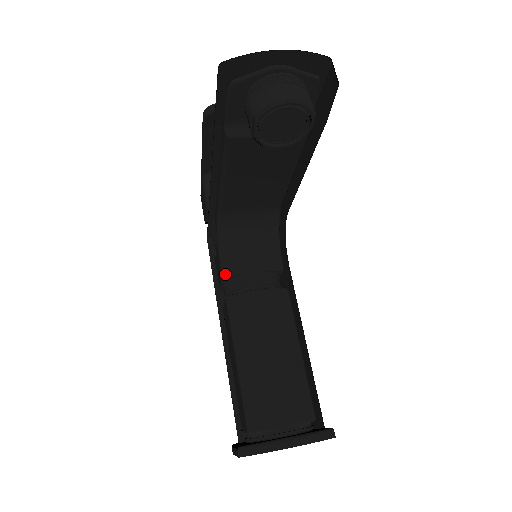
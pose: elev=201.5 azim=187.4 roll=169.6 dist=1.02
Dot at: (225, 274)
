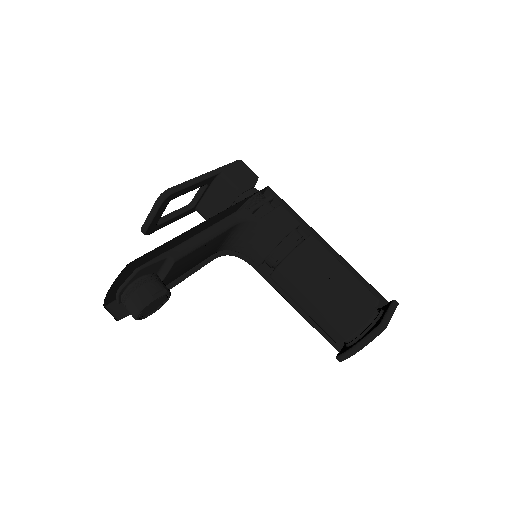
Dot at: occluded
